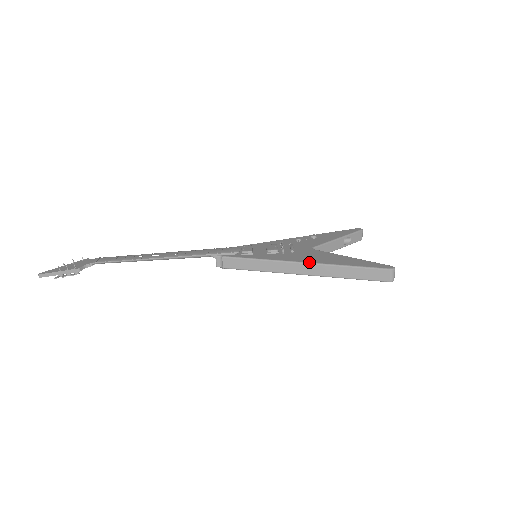
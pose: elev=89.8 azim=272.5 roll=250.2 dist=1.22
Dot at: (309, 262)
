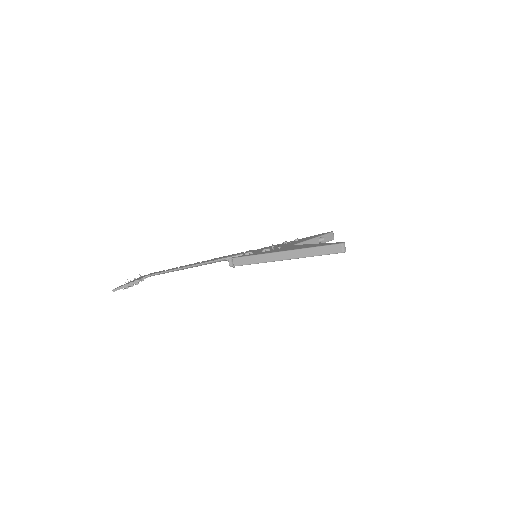
Dot at: (289, 250)
